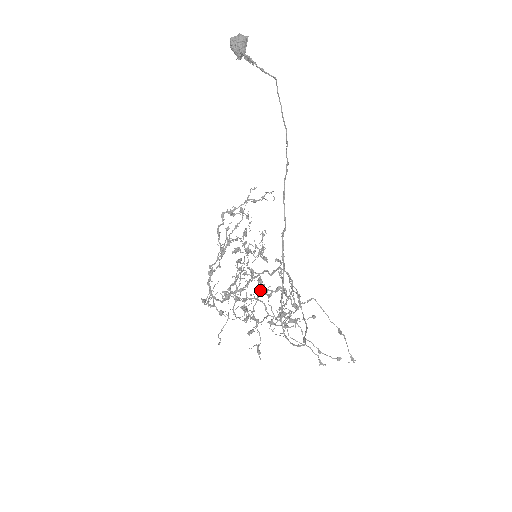
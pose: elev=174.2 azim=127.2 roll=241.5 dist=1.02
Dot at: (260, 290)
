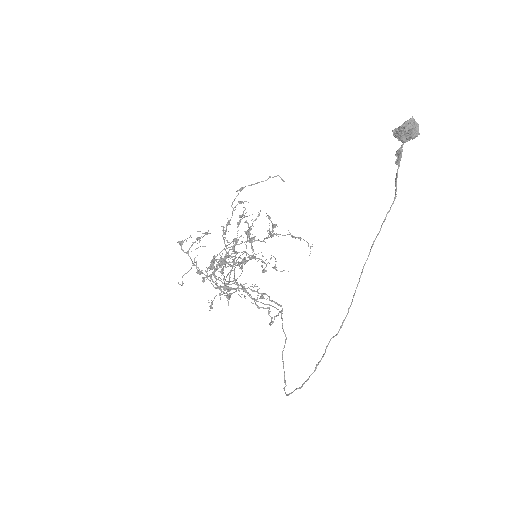
Dot at: (229, 255)
